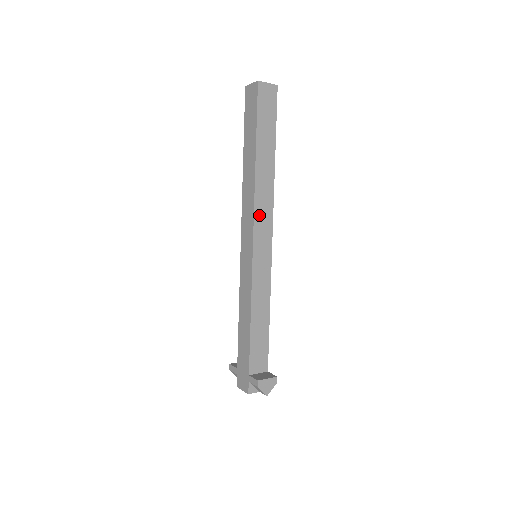
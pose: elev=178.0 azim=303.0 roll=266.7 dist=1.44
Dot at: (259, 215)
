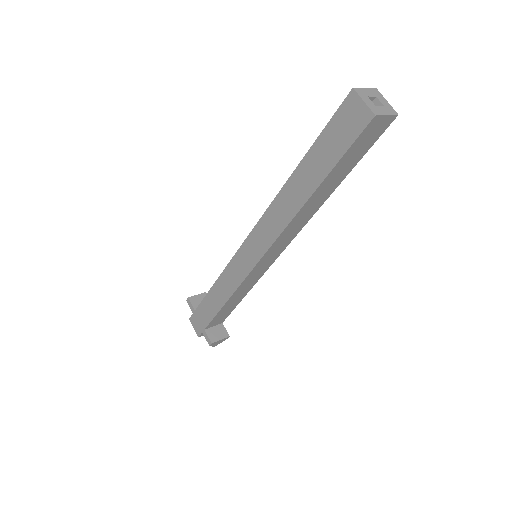
Dot at: (280, 240)
